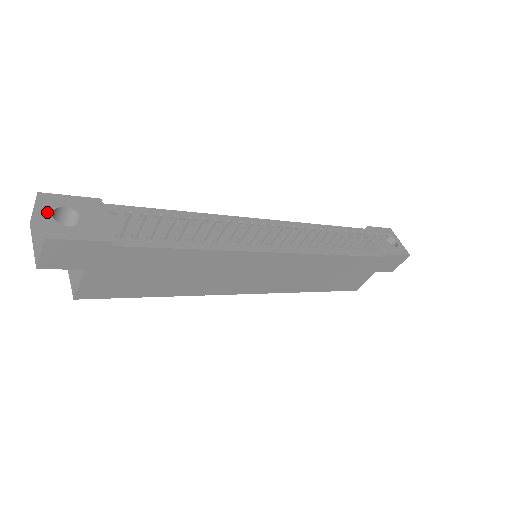
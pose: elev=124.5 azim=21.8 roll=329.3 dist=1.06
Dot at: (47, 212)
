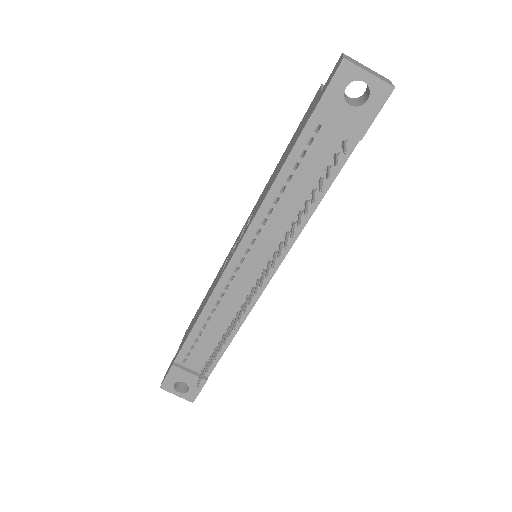
Dot at: (175, 393)
